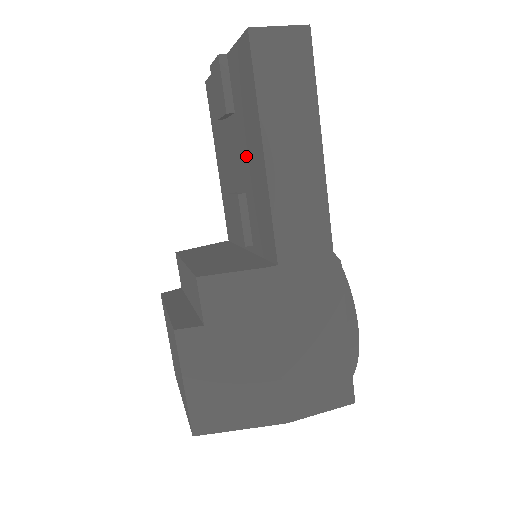
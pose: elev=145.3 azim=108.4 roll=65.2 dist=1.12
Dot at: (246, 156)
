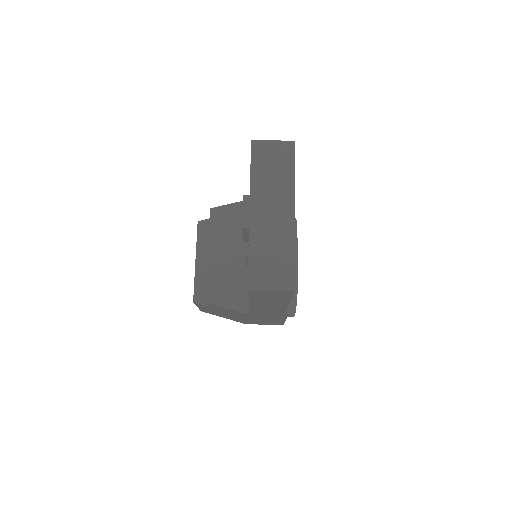
Dot at: occluded
